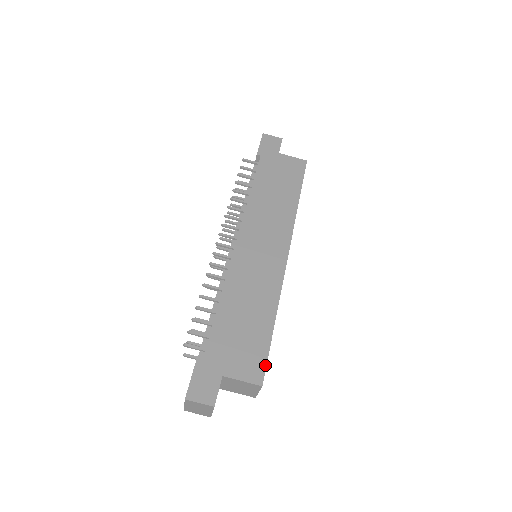
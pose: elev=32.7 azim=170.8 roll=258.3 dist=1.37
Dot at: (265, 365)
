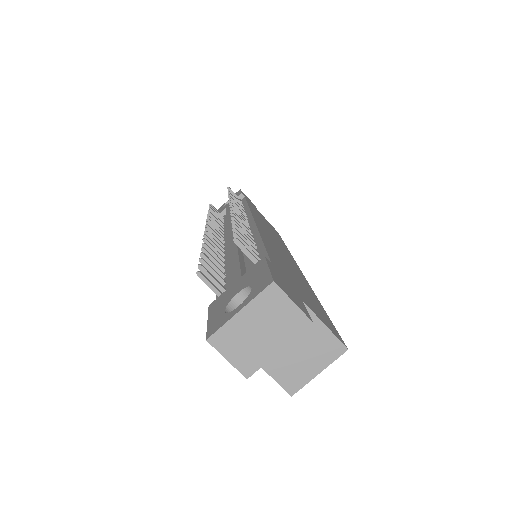
Dot at: (337, 331)
